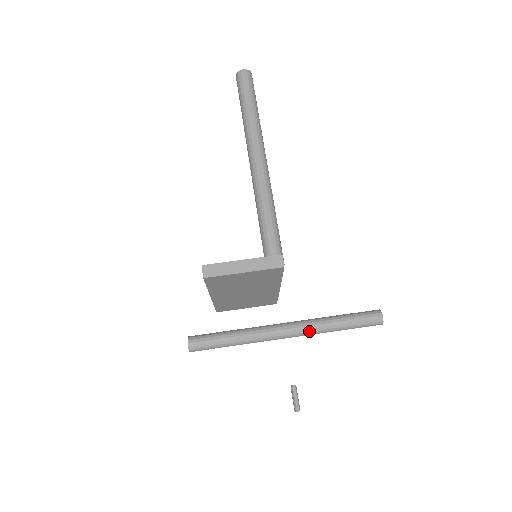
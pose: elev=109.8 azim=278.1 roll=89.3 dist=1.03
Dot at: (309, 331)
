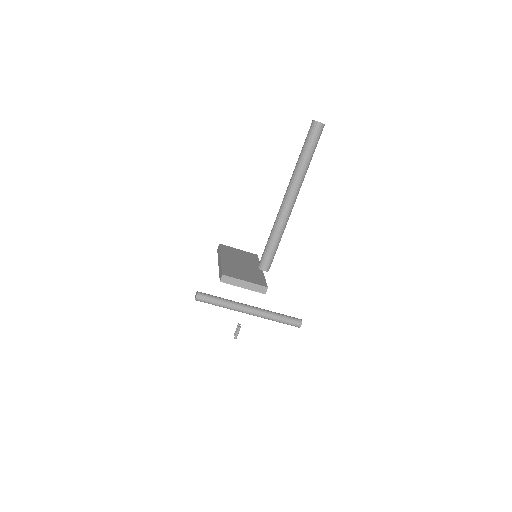
Dot at: (261, 317)
